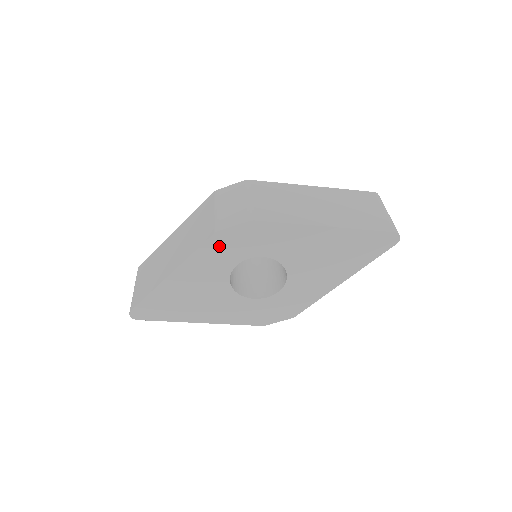
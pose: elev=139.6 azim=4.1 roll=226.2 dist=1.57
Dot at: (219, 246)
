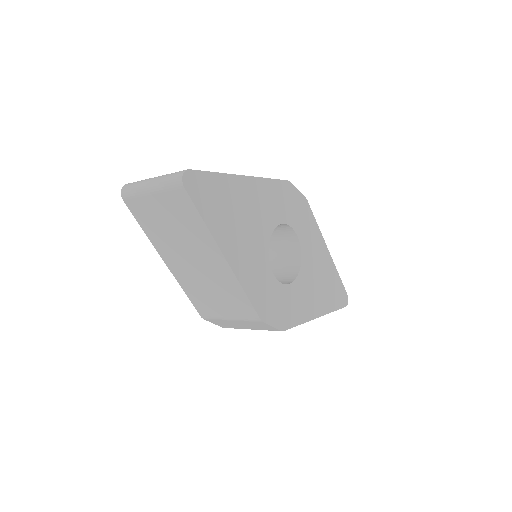
Dot at: (284, 194)
